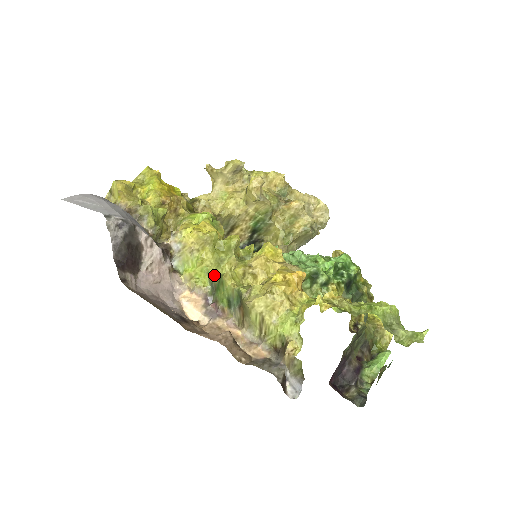
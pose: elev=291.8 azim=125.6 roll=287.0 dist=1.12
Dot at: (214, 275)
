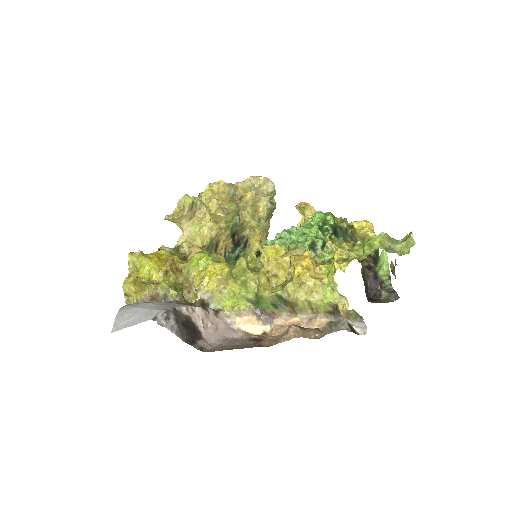
Dot at: (248, 295)
